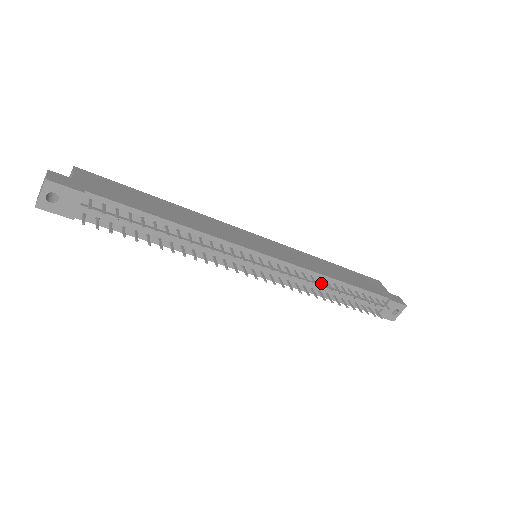
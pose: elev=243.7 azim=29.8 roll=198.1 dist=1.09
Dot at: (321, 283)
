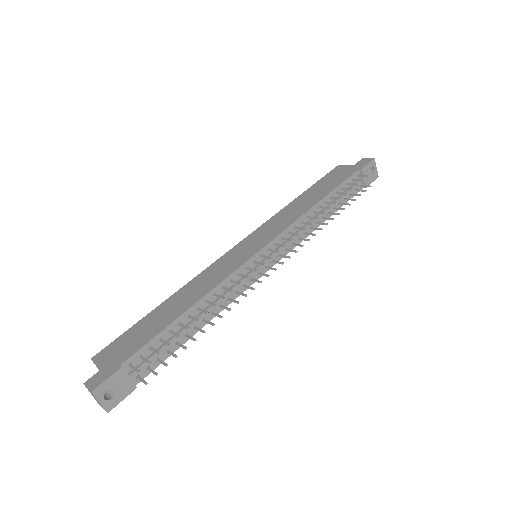
Dot at: (312, 218)
